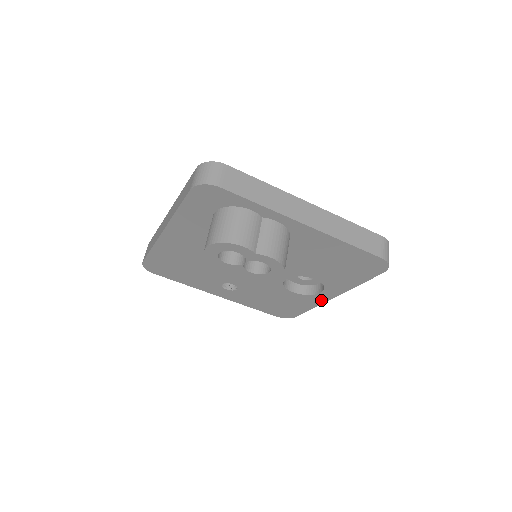
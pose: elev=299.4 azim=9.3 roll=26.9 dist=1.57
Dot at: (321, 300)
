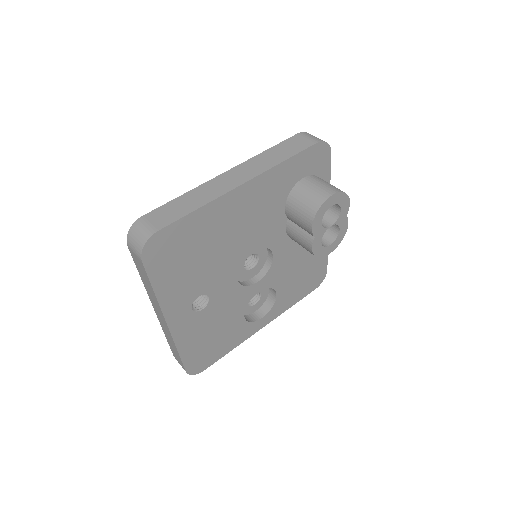
Dot at: (252, 332)
